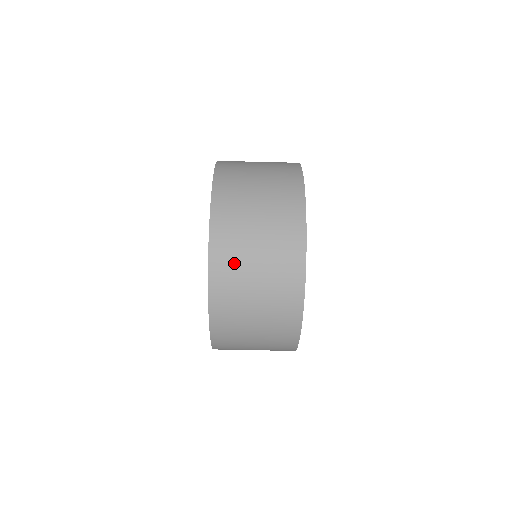
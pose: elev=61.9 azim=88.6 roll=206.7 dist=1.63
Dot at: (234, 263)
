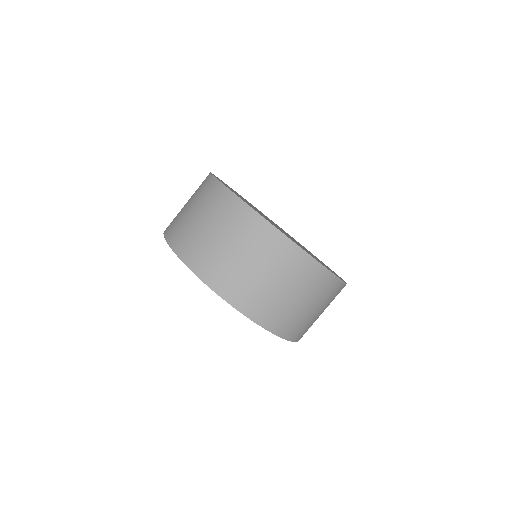
Dot at: (243, 286)
